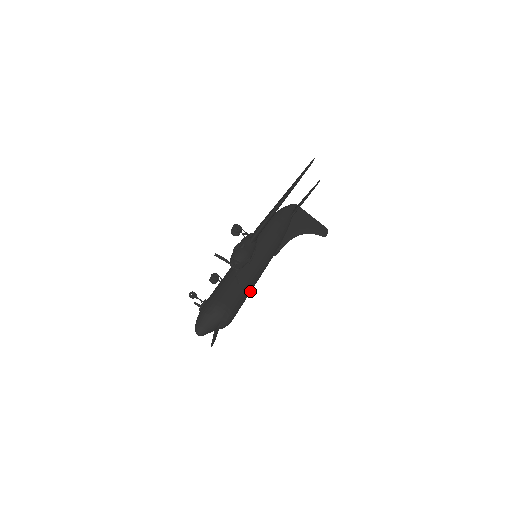
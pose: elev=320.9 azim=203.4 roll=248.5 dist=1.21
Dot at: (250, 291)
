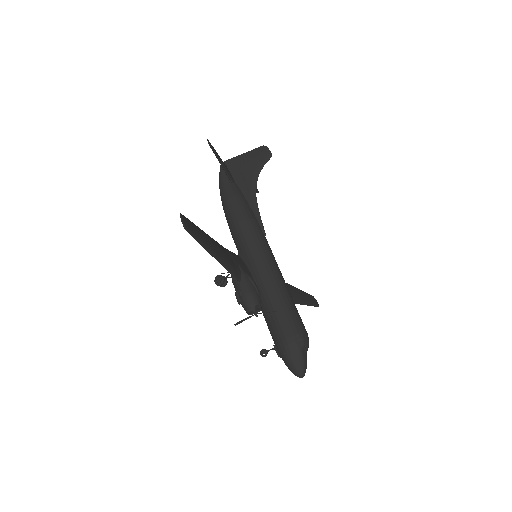
Dot at: (288, 293)
